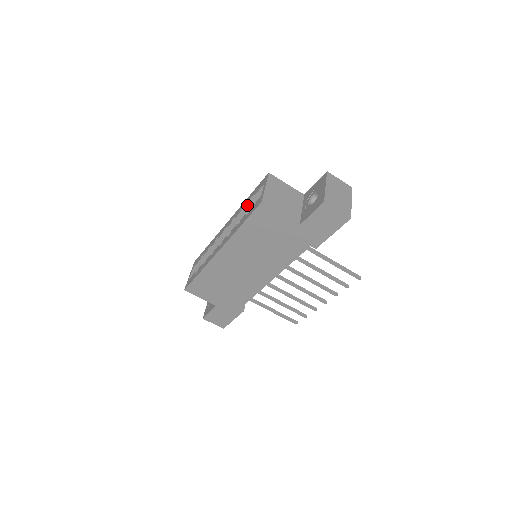
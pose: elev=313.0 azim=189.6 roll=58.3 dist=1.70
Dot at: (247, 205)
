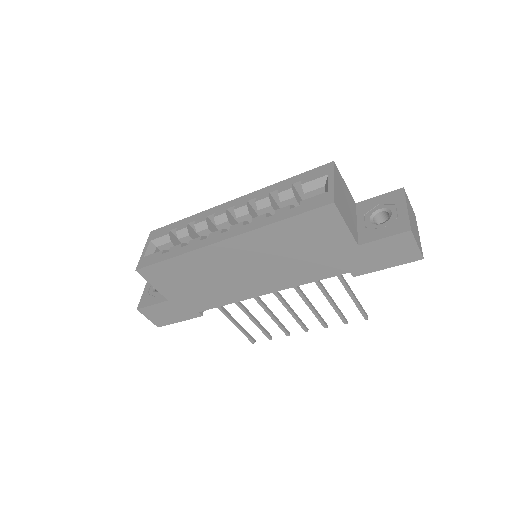
Dot at: (285, 191)
